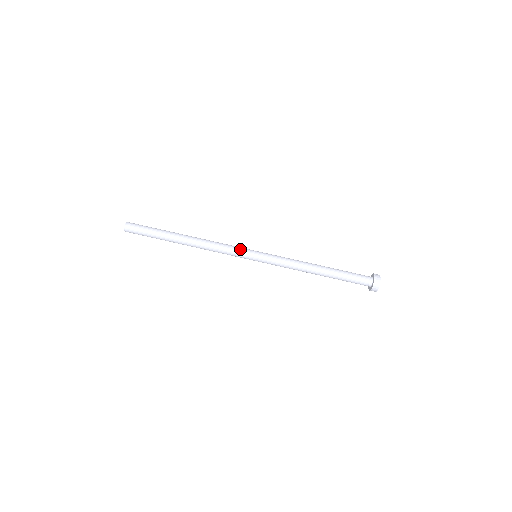
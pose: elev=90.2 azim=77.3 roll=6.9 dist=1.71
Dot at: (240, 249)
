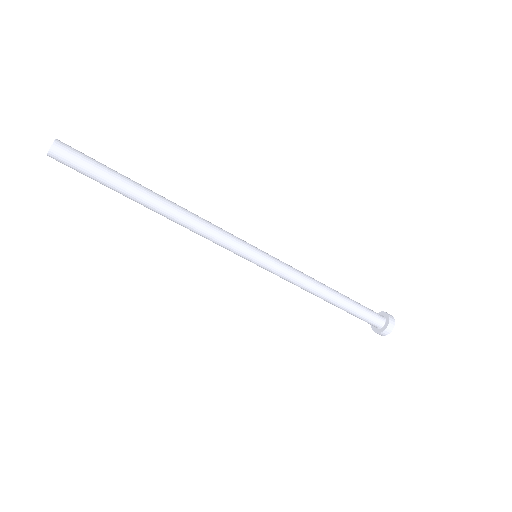
Dot at: (234, 250)
